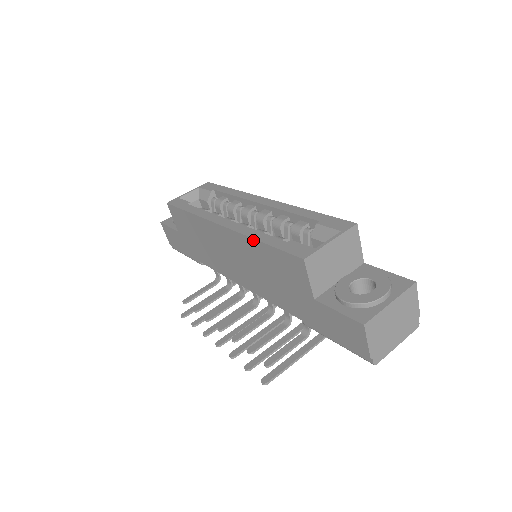
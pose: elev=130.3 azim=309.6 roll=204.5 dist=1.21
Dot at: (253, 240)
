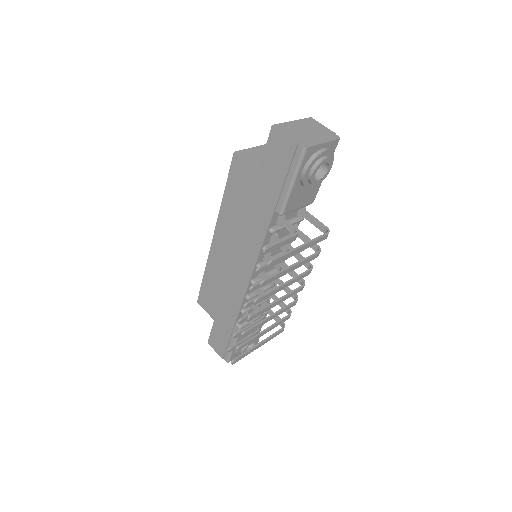
Dot at: (222, 203)
